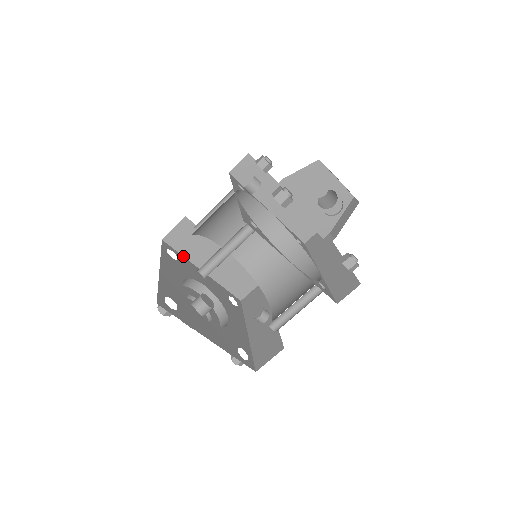
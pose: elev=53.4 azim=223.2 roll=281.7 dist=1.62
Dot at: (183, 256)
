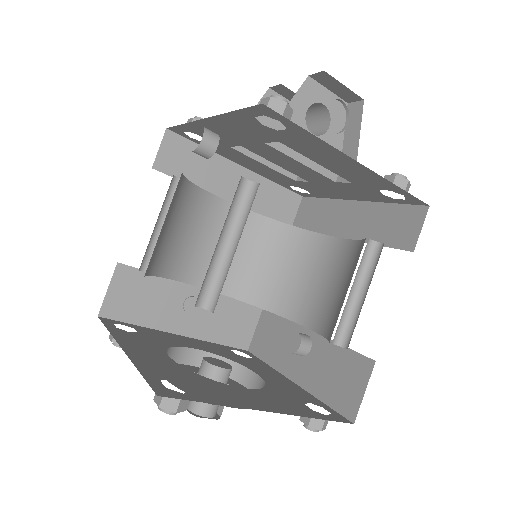
Dot at: (140, 326)
